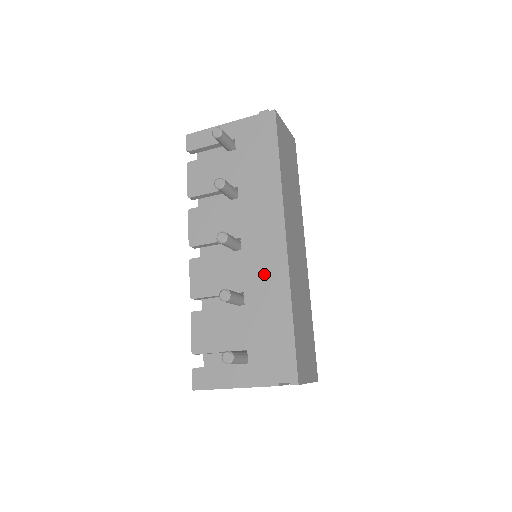
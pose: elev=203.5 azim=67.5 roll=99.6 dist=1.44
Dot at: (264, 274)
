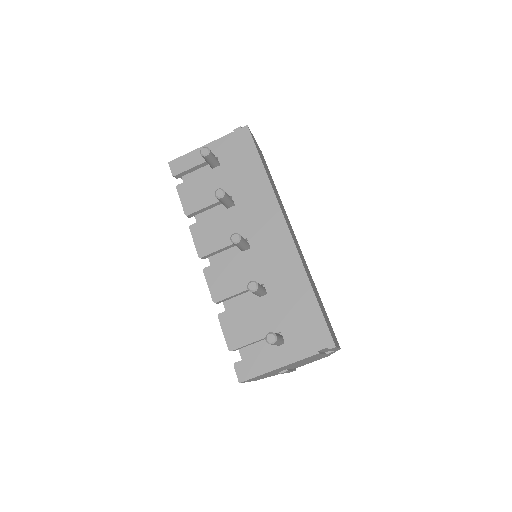
Dot at: (277, 263)
